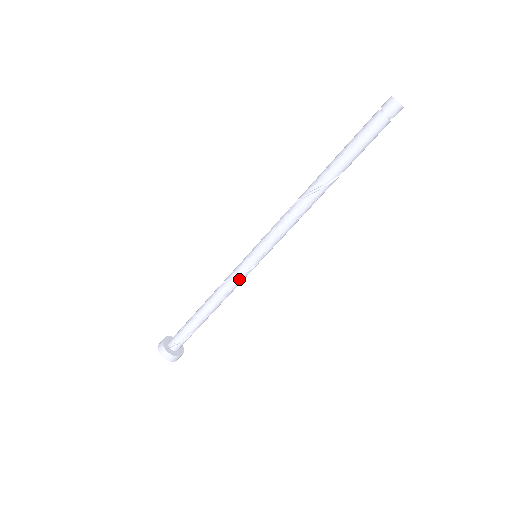
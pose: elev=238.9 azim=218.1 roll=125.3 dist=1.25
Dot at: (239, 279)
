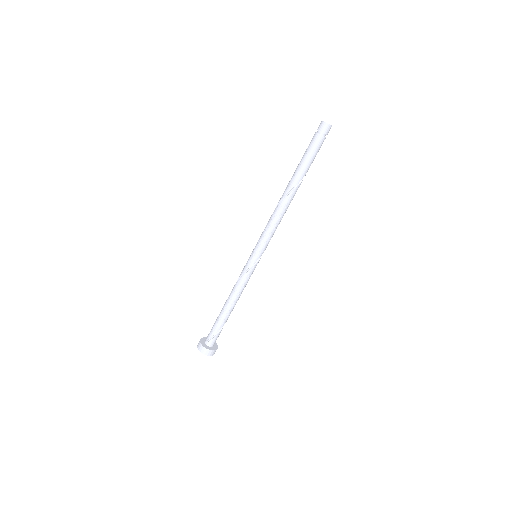
Dot at: (246, 276)
